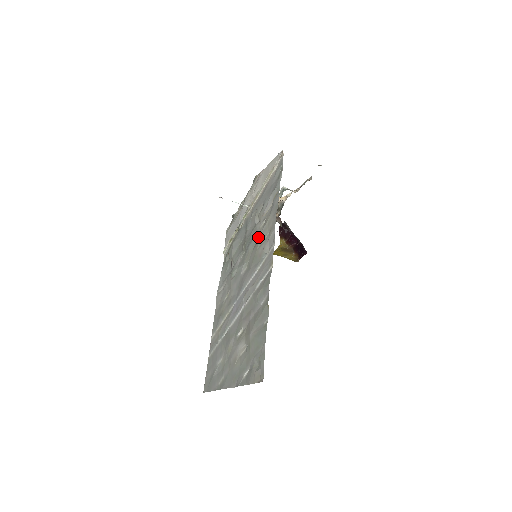
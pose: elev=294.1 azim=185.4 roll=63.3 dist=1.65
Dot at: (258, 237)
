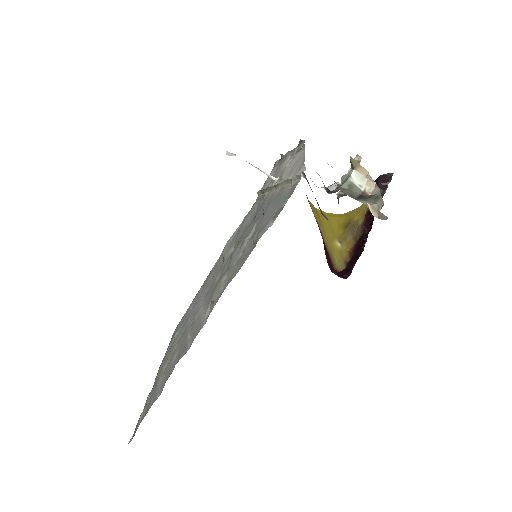
Dot at: (230, 266)
